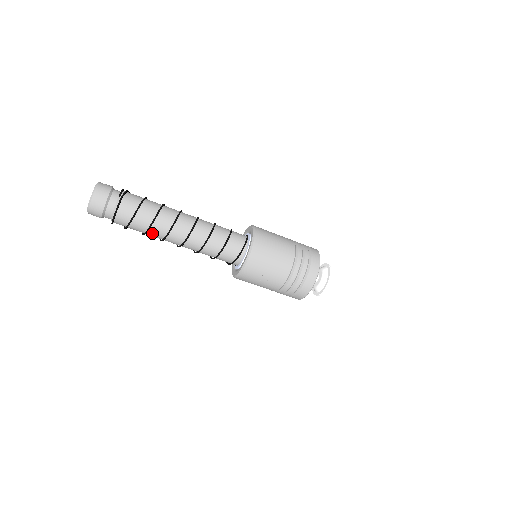
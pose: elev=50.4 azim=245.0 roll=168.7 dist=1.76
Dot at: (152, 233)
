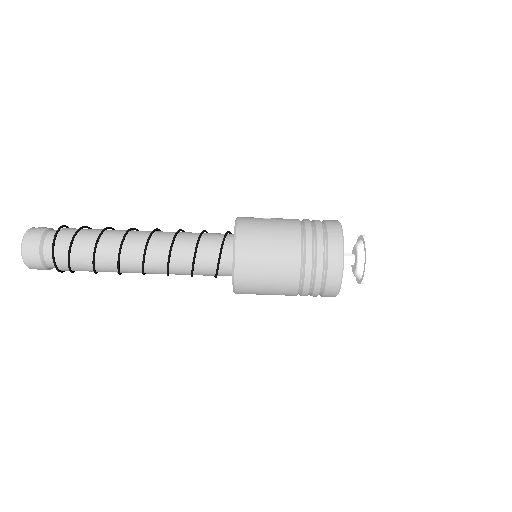
Dot at: (109, 236)
